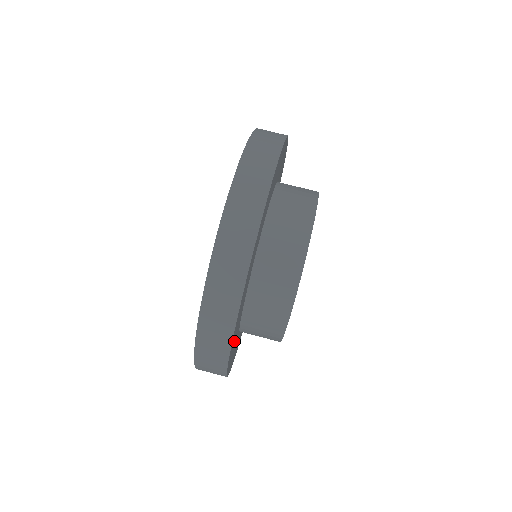
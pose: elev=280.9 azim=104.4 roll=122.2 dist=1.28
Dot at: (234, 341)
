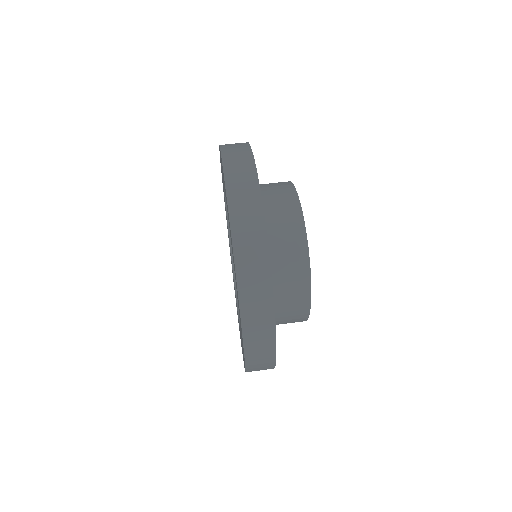
Dot at: occluded
